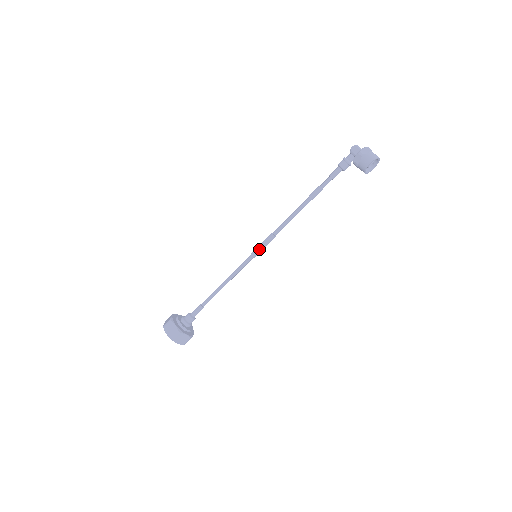
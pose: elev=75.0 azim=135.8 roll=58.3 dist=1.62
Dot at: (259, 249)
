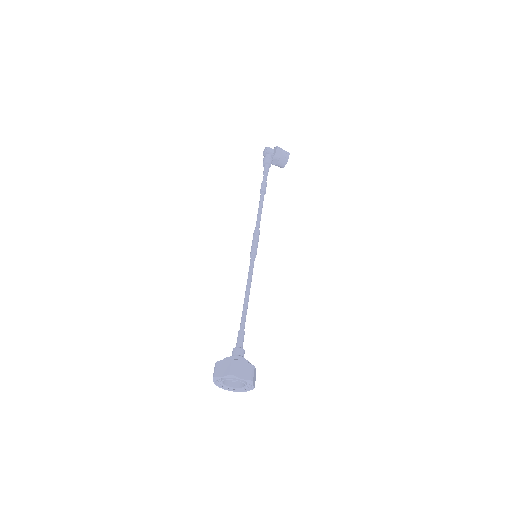
Dot at: (256, 247)
